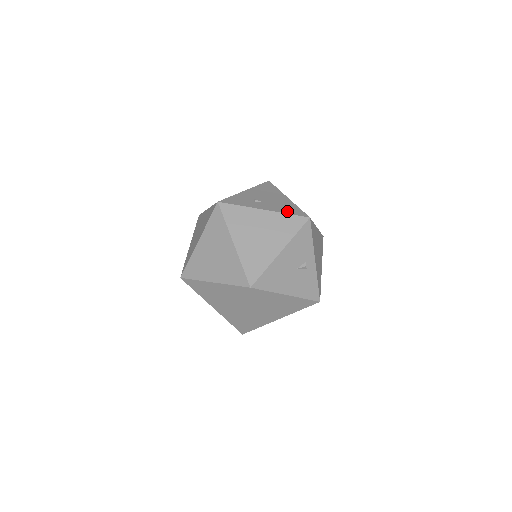
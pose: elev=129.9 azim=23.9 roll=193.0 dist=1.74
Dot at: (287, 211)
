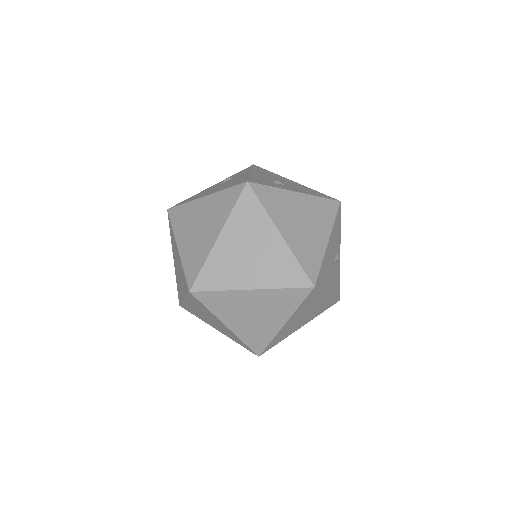
Dot at: (316, 194)
